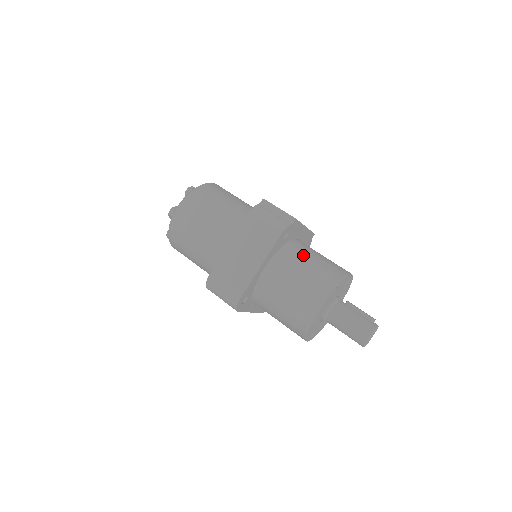
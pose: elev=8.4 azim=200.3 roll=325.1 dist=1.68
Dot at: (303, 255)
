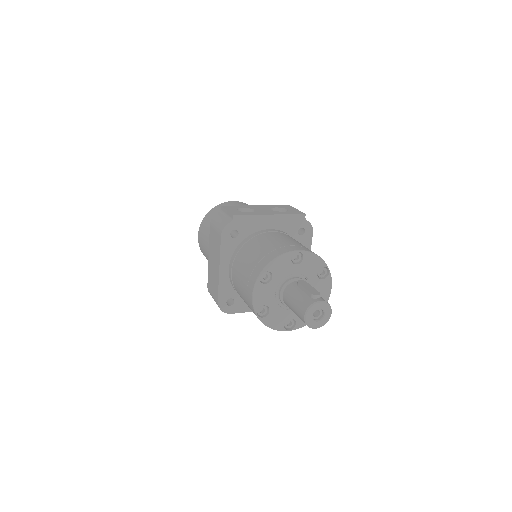
Dot at: (251, 247)
